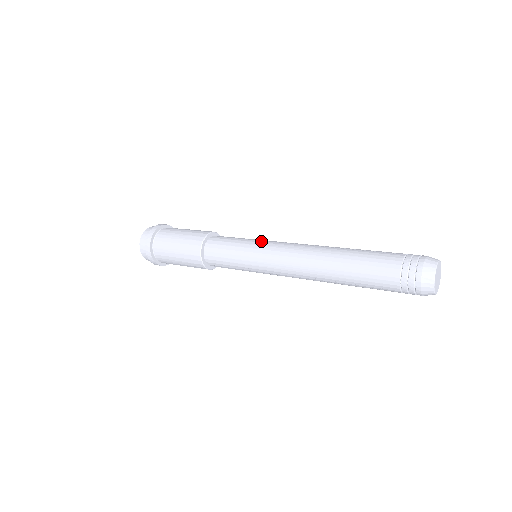
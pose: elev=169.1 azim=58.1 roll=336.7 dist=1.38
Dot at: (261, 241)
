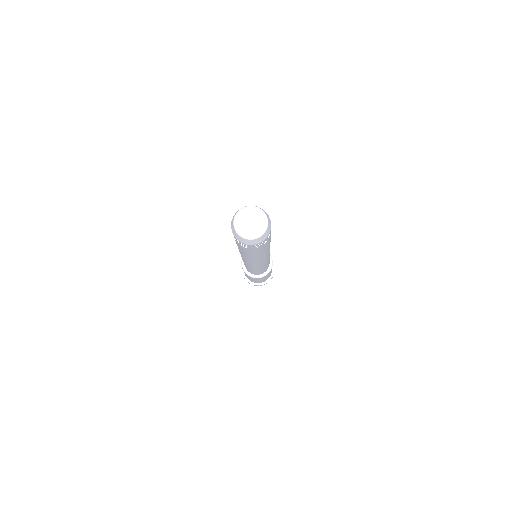
Dot at: occluded
